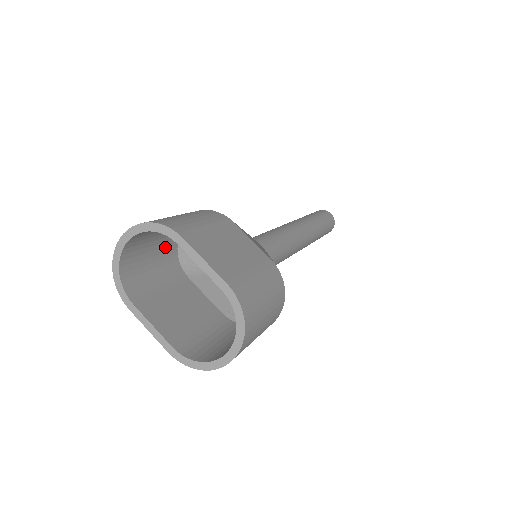
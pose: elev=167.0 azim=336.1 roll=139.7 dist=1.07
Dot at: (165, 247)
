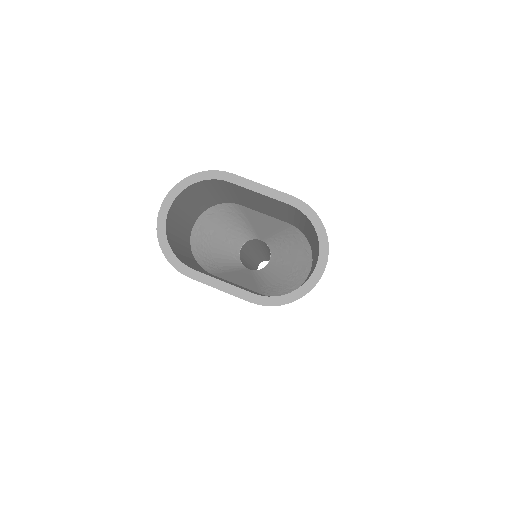
Dot at: (185, 241)
